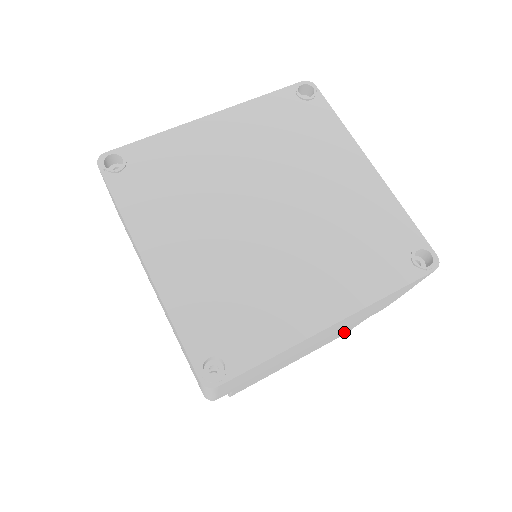
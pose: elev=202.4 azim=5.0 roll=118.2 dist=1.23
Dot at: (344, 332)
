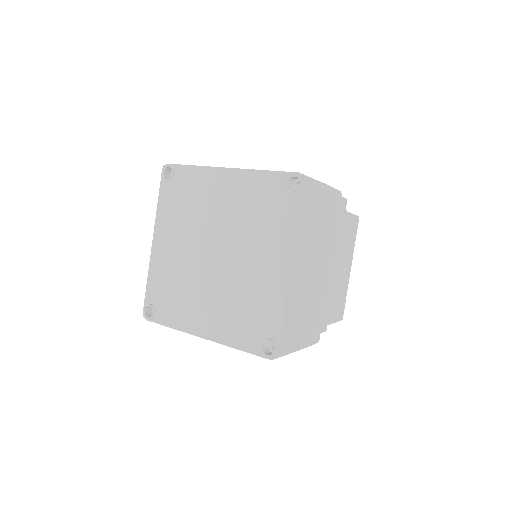
Dot at: (347, 225)
